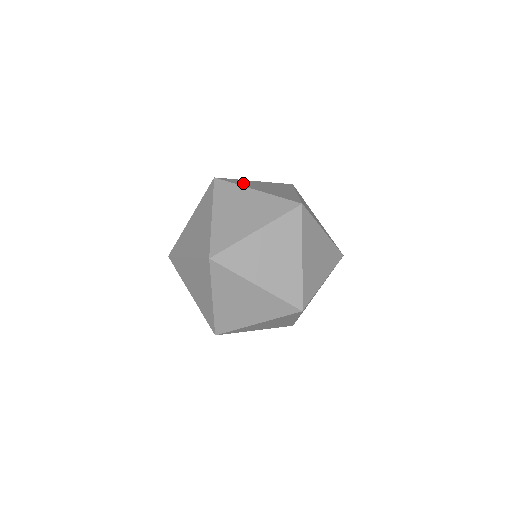
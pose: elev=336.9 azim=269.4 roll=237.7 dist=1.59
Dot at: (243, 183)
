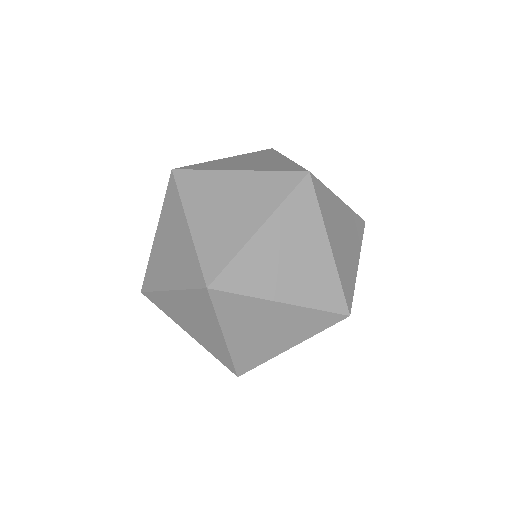
Dot at: occluded
